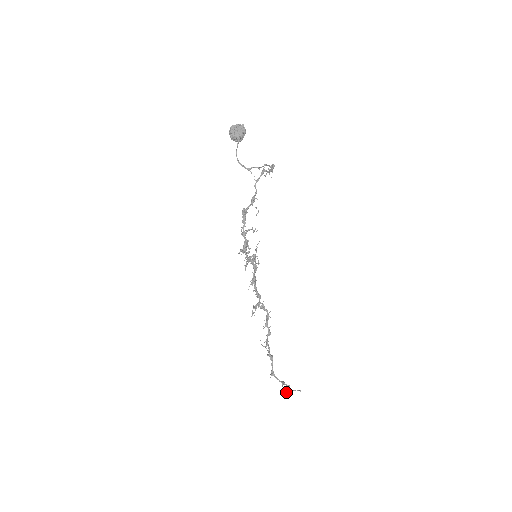
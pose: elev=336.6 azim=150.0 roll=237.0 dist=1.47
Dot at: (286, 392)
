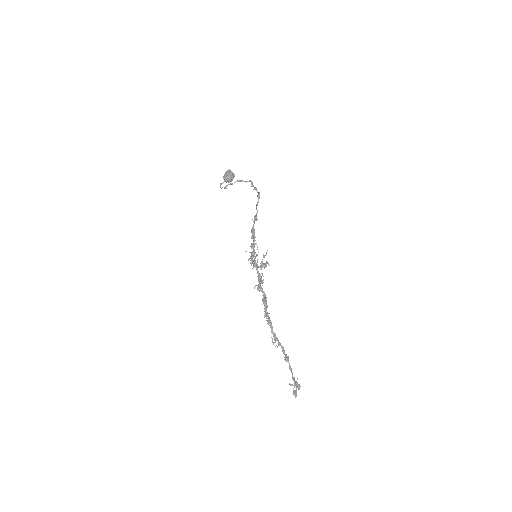
Dot at: (293, 391)
